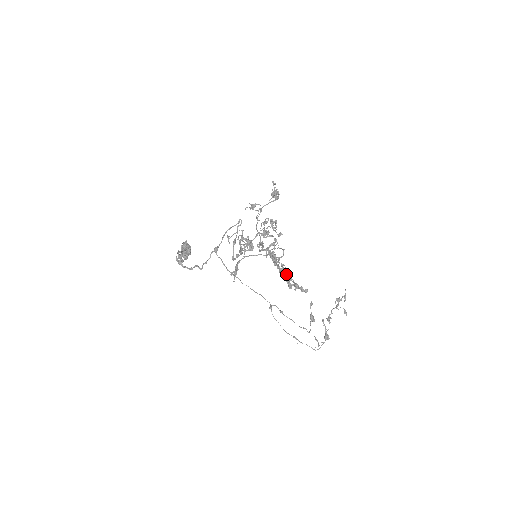
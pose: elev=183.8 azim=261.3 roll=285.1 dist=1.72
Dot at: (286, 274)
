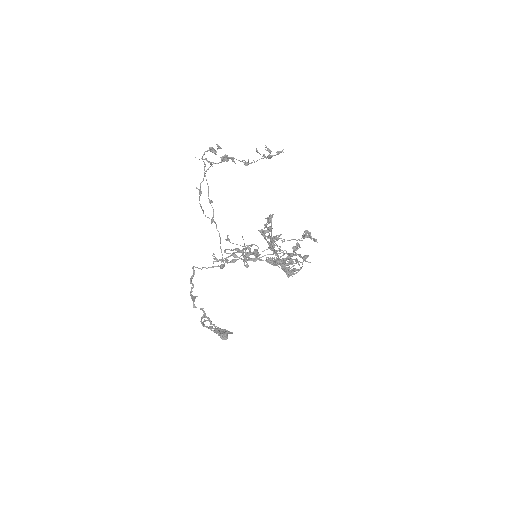
Dot at: (271, 239)
